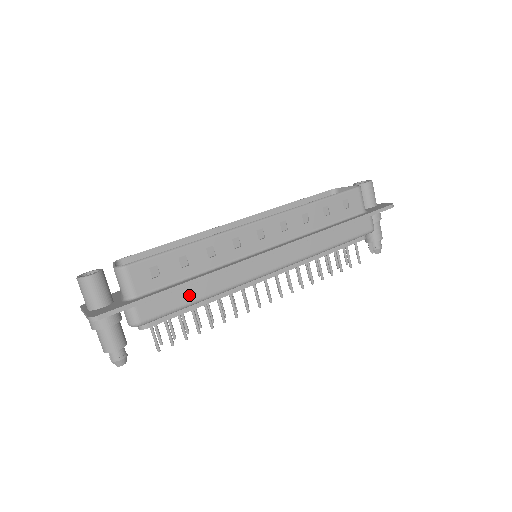
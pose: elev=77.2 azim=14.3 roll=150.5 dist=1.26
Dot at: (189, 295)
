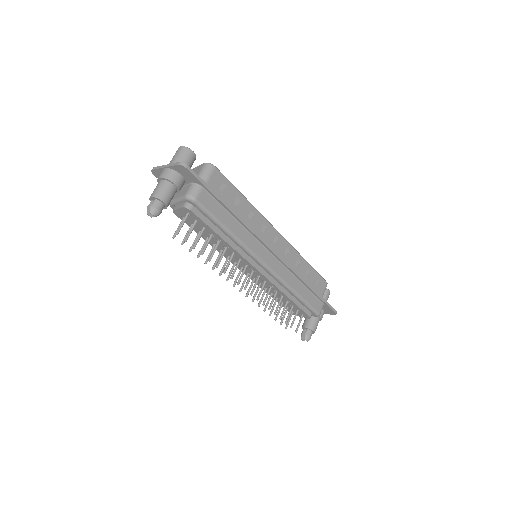
Dot at: (226, 220)
